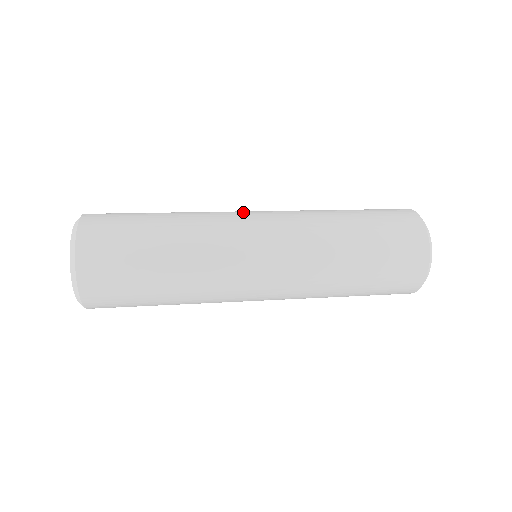
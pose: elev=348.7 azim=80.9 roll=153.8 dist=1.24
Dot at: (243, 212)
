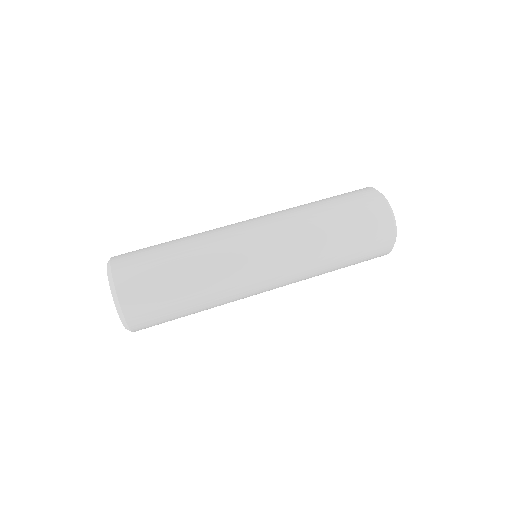
Dot at: (255, 272)
